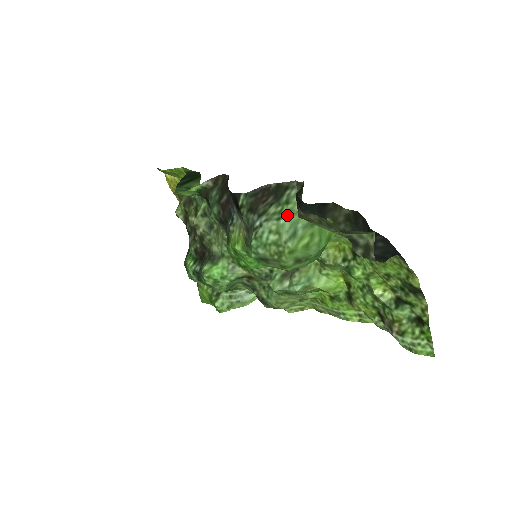
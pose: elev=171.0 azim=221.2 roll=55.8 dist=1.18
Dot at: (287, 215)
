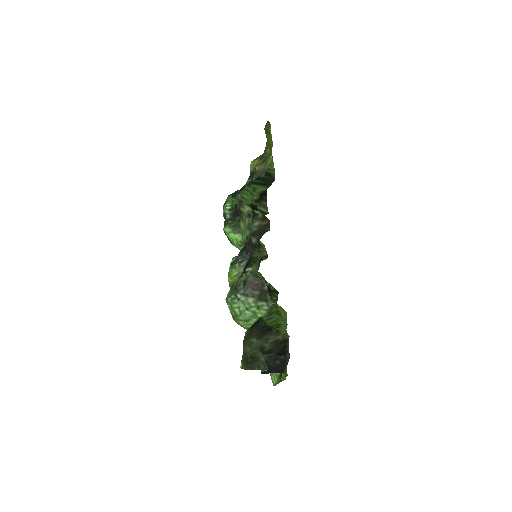
Dot at: (252, 313)
